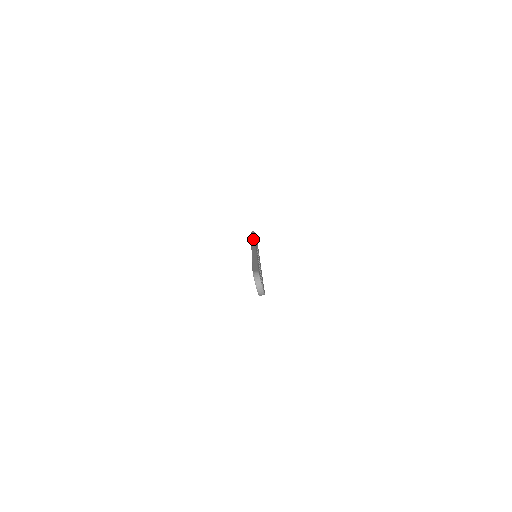
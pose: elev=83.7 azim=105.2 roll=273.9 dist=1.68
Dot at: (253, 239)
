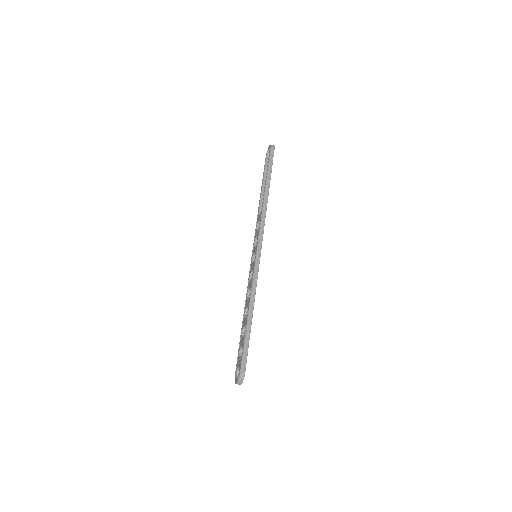
Dot at: (265, 206)
